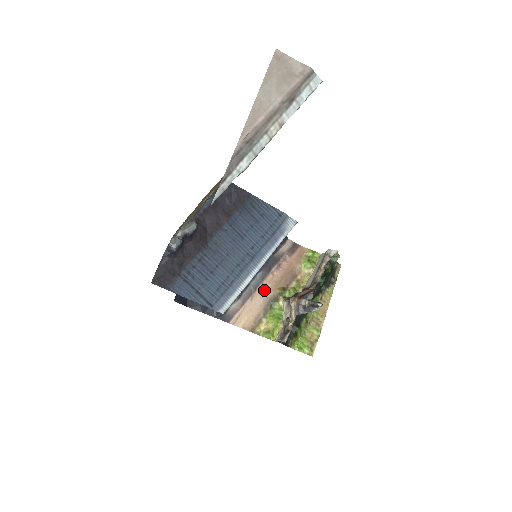
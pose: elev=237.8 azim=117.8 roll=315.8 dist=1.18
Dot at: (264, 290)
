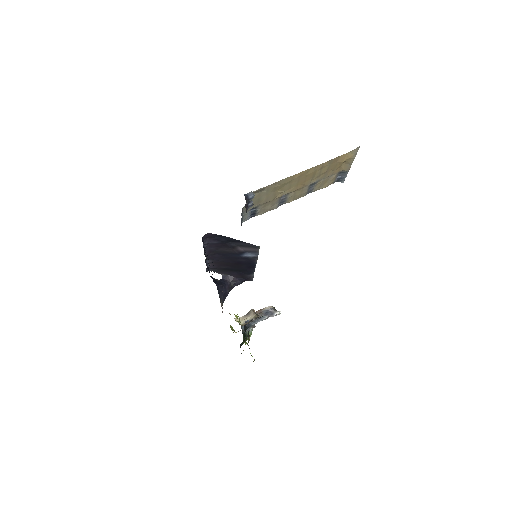
Dot at: occluded
